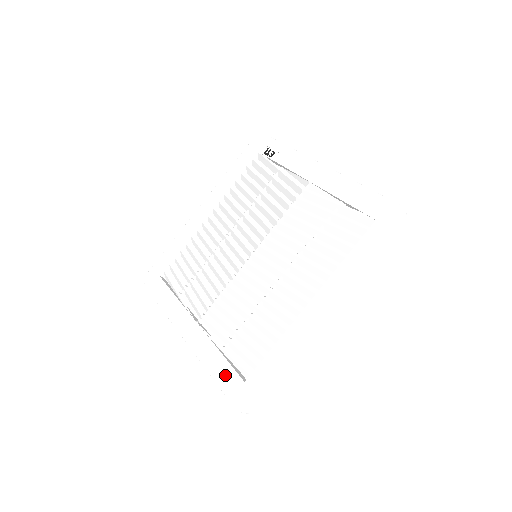
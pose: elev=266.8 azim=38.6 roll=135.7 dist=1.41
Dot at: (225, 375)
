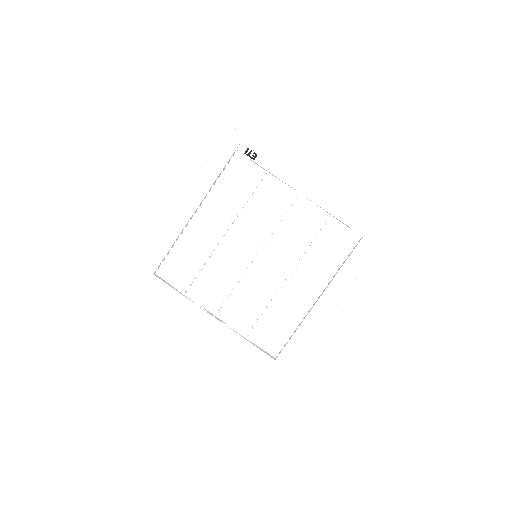
Dot at: (256, 357)
